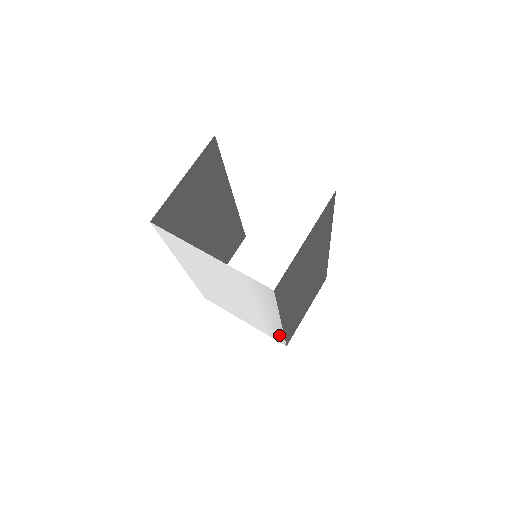
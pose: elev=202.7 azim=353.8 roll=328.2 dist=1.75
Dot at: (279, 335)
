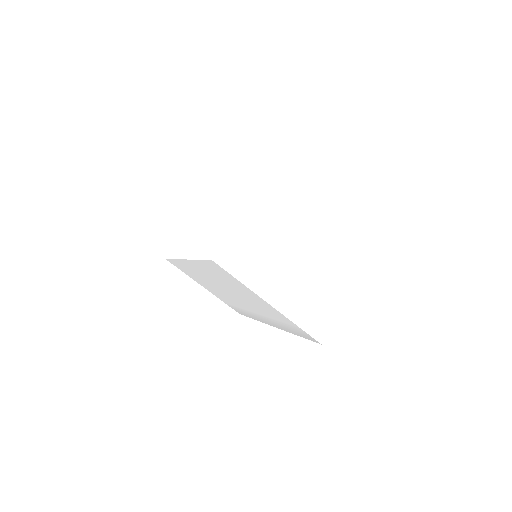
Dot at: (247, 315)
